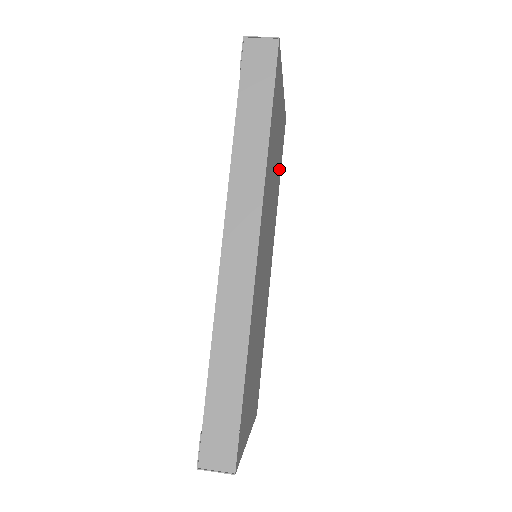
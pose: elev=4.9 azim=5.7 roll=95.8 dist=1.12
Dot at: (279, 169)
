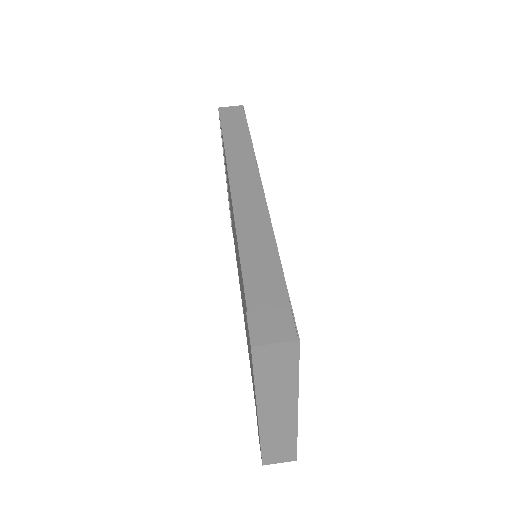
Dot at: occluded
